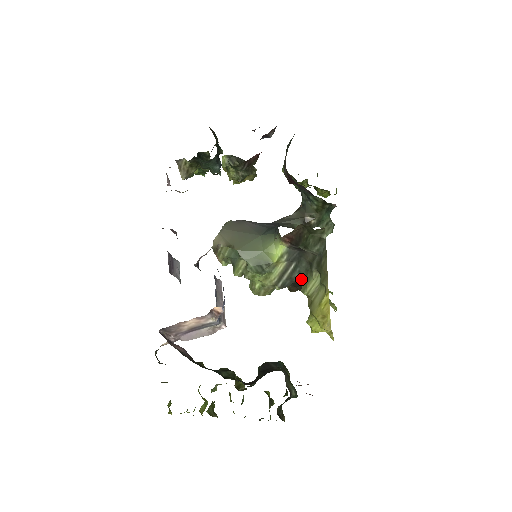
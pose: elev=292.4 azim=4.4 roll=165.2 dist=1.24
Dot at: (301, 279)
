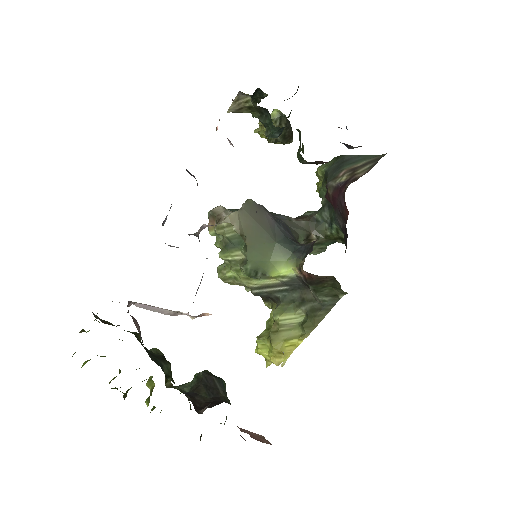
Dot at: (280, 301)
